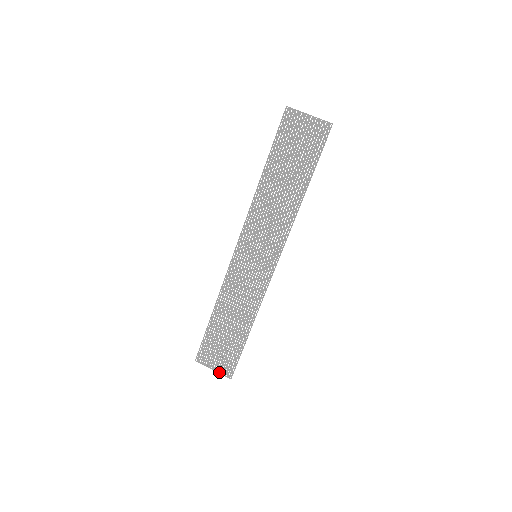
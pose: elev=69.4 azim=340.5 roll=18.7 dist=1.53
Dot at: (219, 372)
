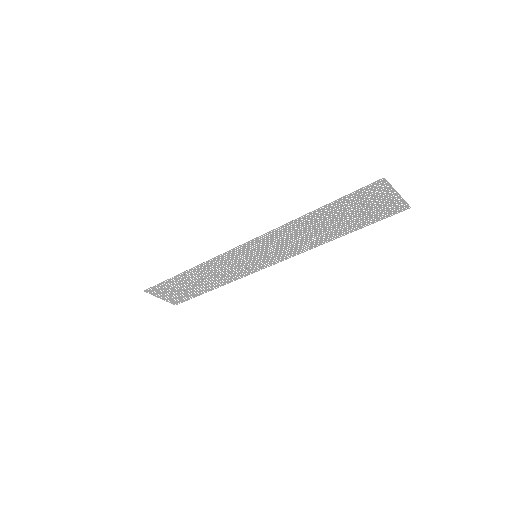
Dot at: (166, 300)
